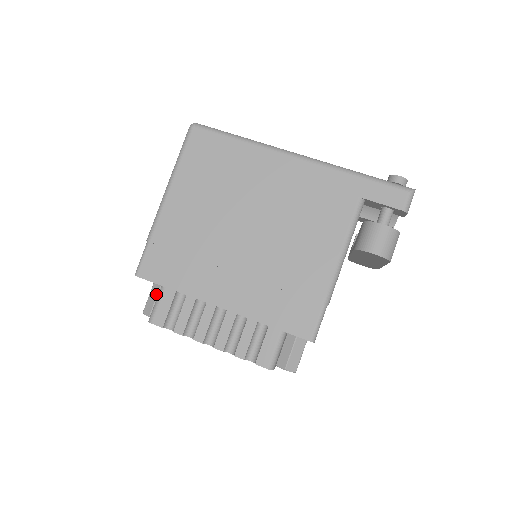
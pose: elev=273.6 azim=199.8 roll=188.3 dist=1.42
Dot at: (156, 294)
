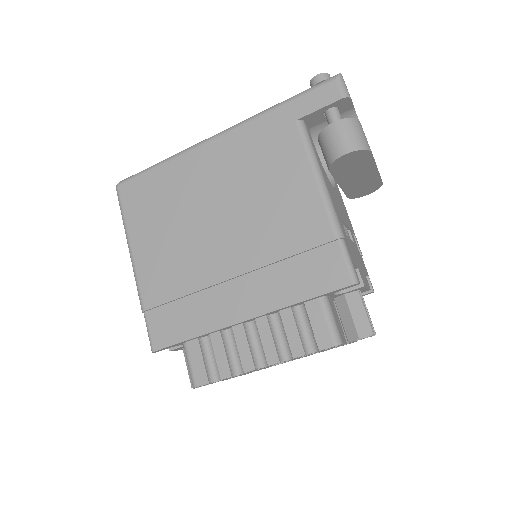
Dot at: occluded
